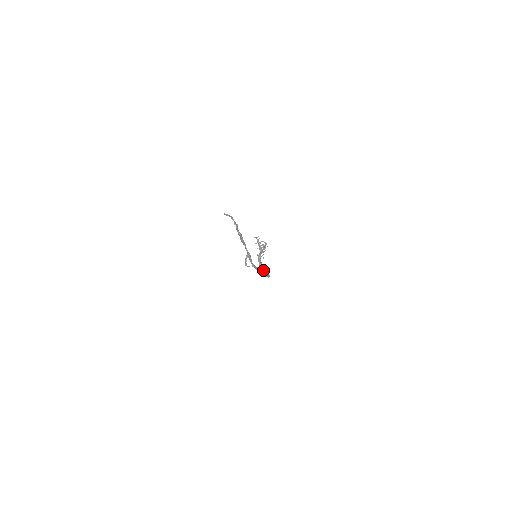
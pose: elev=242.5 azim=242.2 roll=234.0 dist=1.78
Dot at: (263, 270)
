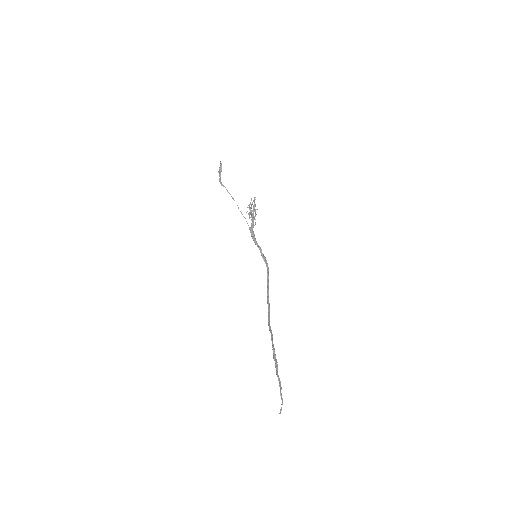
Dot at: (257, 246)
